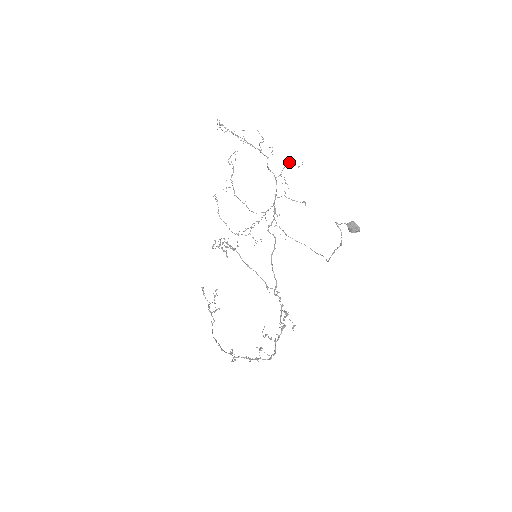
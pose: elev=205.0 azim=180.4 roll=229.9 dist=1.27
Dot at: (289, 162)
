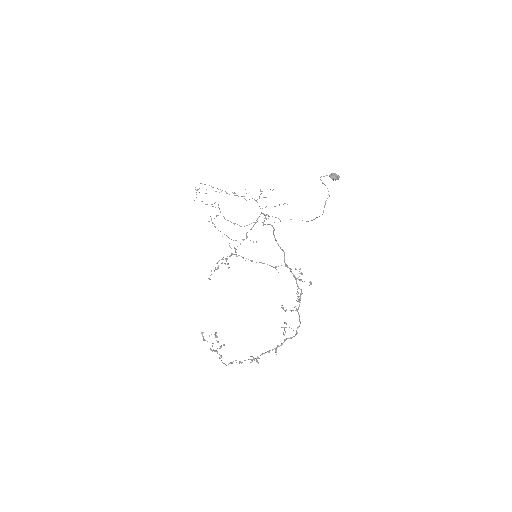
Dot at: occluded
